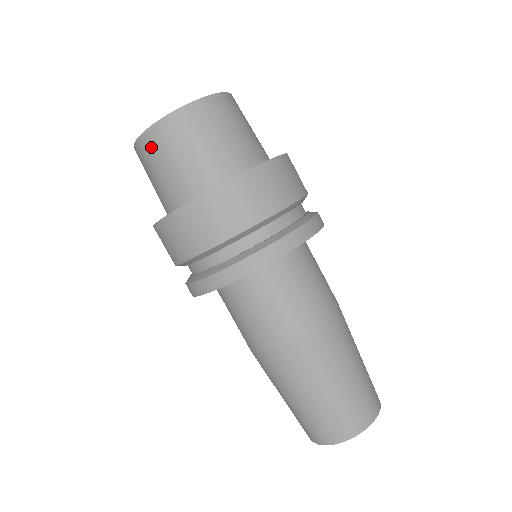
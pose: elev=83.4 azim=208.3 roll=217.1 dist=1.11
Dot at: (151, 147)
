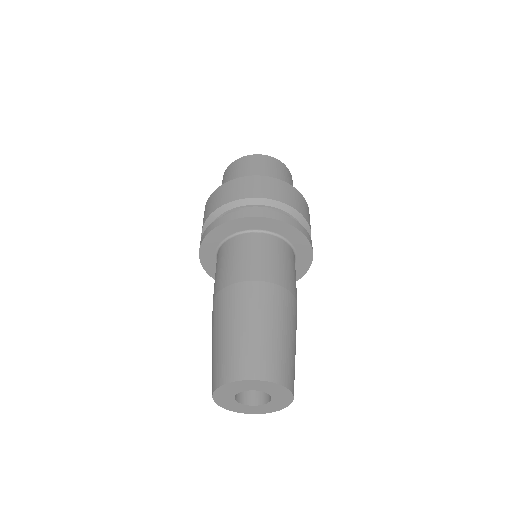
Dot at: (258, 160)
